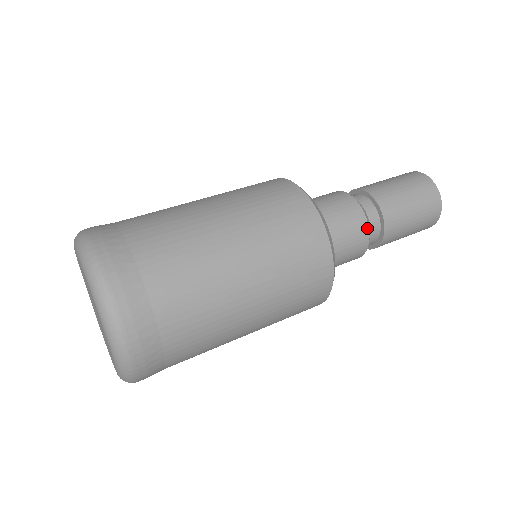
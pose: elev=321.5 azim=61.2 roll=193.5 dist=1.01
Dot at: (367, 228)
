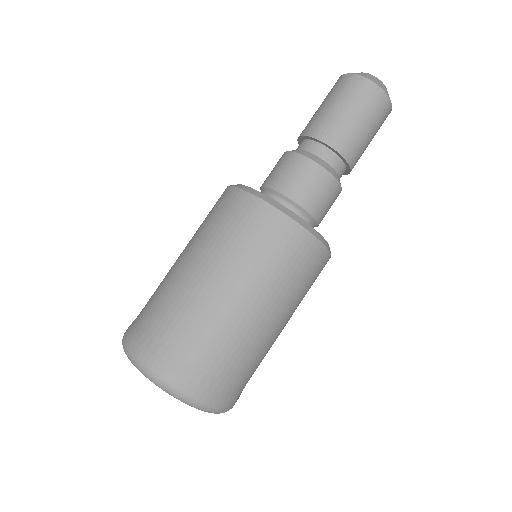
Dot at: (325, 171)
